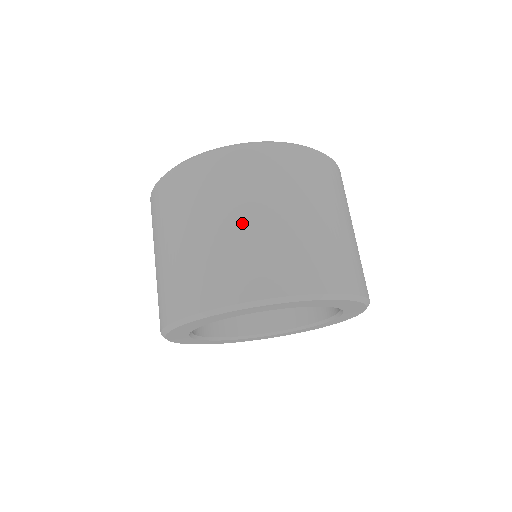
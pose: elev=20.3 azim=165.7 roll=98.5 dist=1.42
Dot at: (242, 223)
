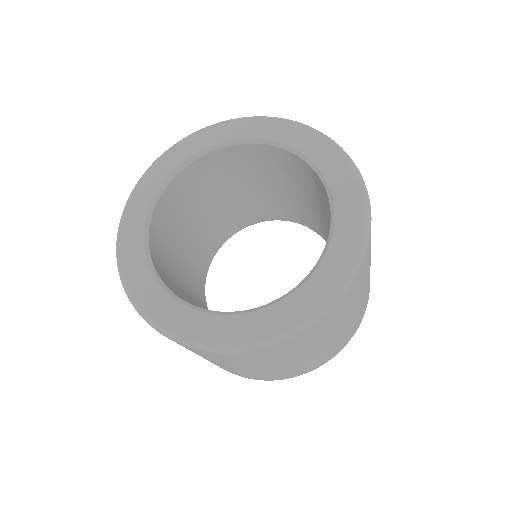
Dot at: (358, 308)
